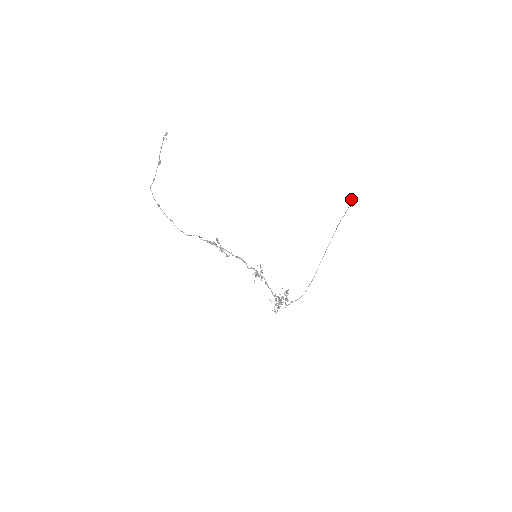
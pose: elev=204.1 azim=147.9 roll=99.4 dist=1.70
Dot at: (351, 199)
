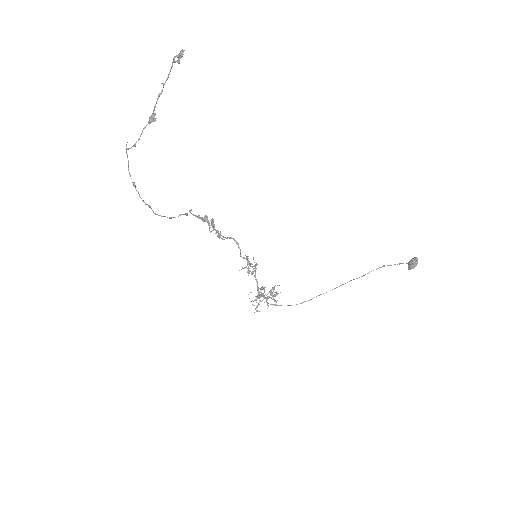
Dot at: (415, 260)
